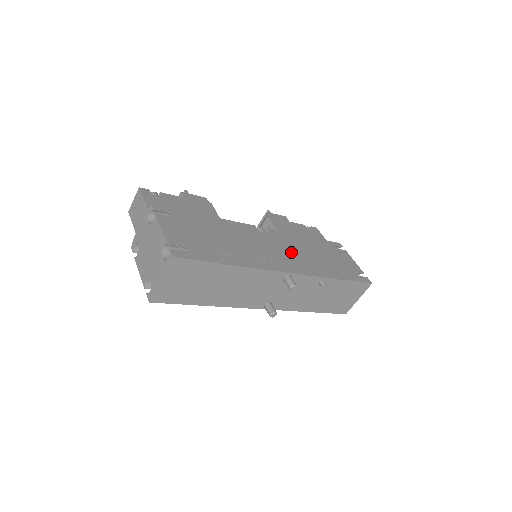
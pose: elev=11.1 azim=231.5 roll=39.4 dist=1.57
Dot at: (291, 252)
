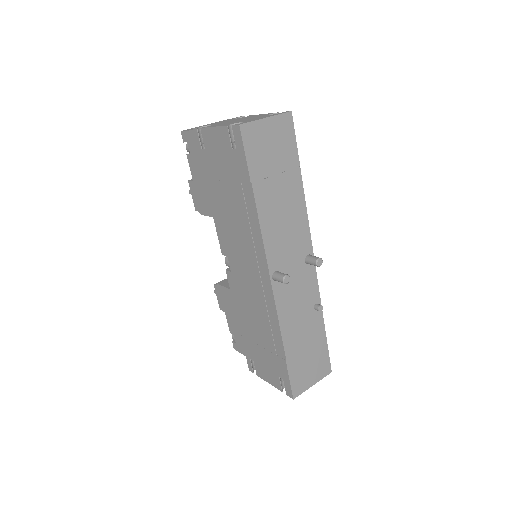
Dot at: occluded
